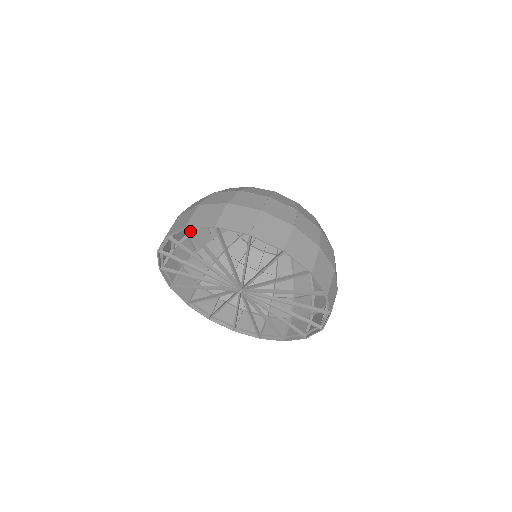
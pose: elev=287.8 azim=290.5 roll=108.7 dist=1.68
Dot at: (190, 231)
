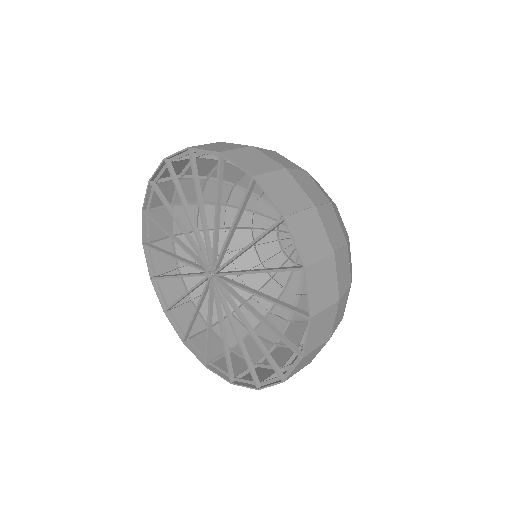
Dot at: (169, 165)
